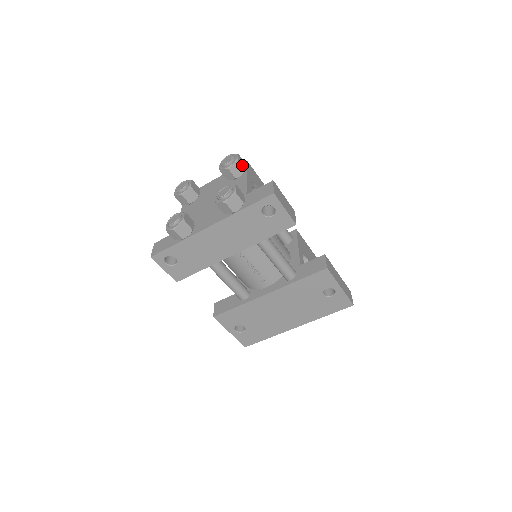
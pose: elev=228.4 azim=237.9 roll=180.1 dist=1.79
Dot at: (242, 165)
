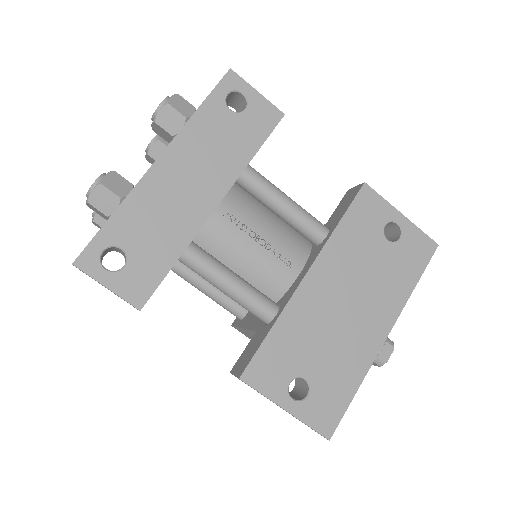
Dot at: occluded
